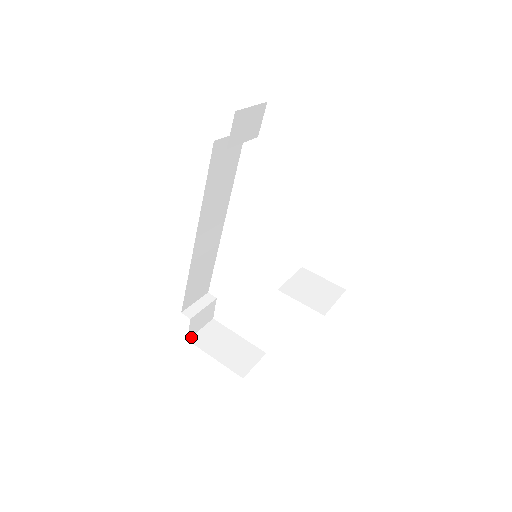
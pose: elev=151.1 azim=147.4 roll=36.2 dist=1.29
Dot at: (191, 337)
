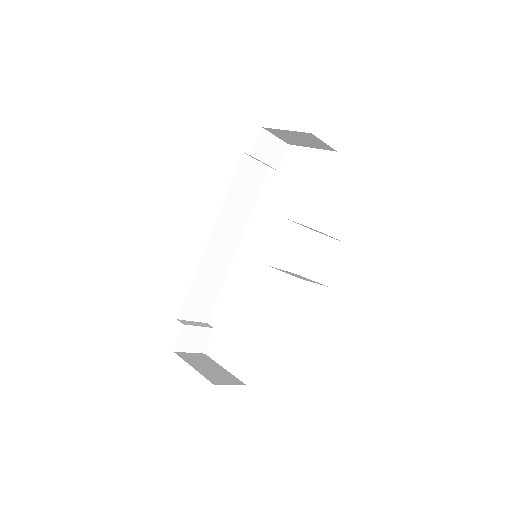
Dot at: (178, 352)
